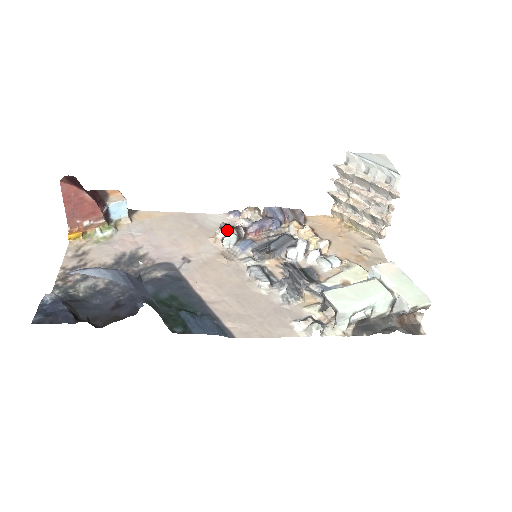
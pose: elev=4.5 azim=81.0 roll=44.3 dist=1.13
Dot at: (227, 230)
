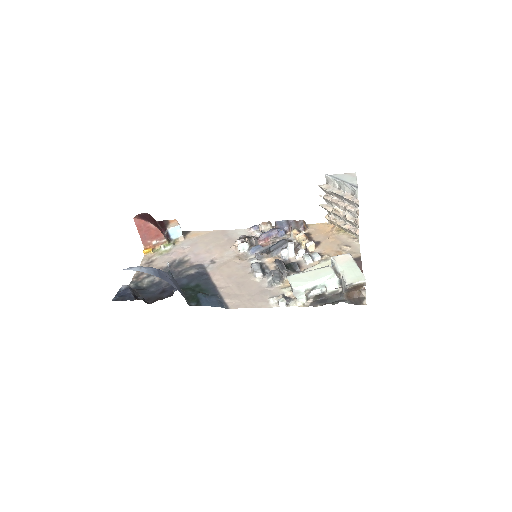
Dot at: (242, 240)
